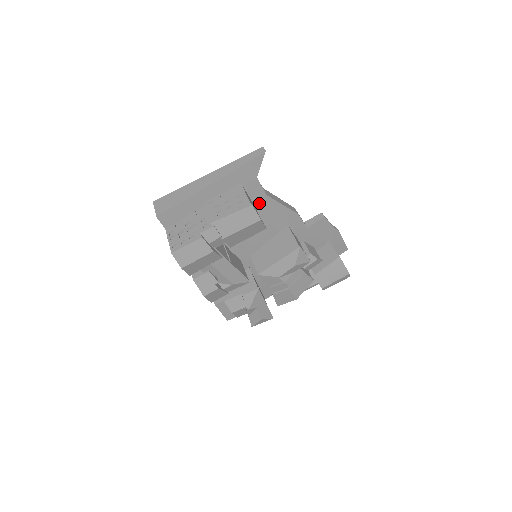
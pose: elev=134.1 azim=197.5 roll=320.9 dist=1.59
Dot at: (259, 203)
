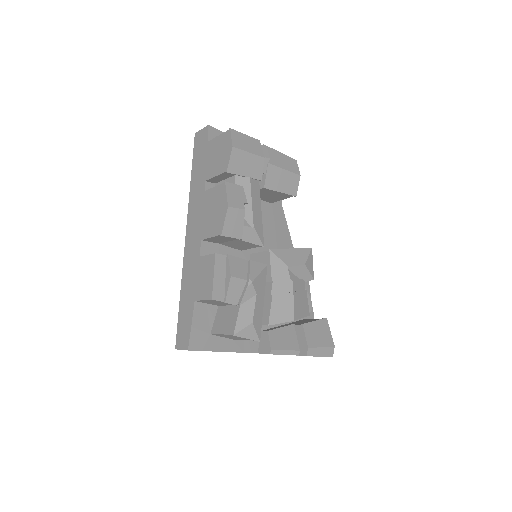
Dot at: (275, 204)
